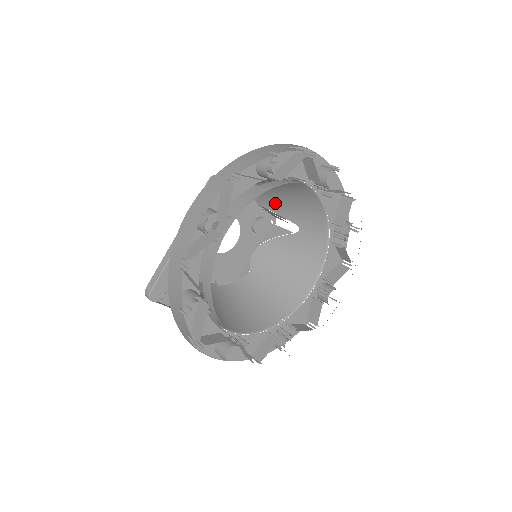
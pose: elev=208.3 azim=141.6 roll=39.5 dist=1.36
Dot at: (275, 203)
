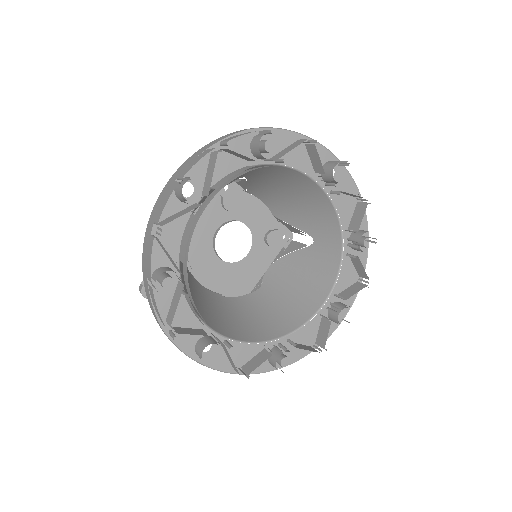
Dot at: (289, 212)
